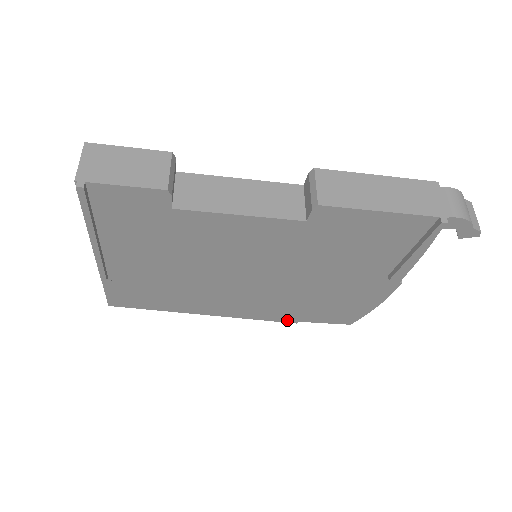
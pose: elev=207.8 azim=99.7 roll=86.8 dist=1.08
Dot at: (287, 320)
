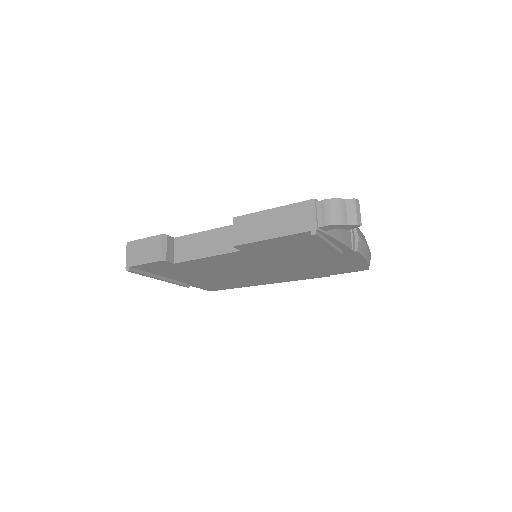
Dot at: (319, 277)
